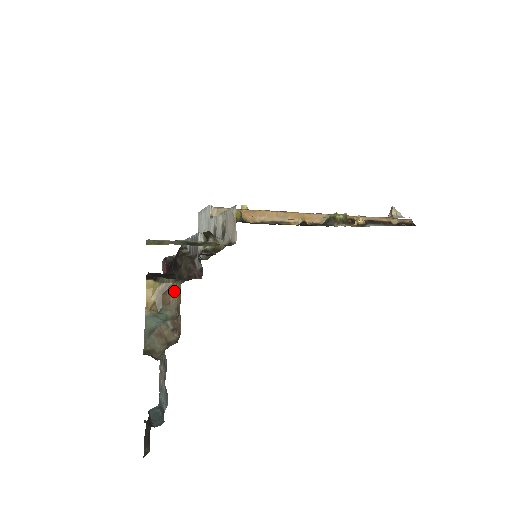
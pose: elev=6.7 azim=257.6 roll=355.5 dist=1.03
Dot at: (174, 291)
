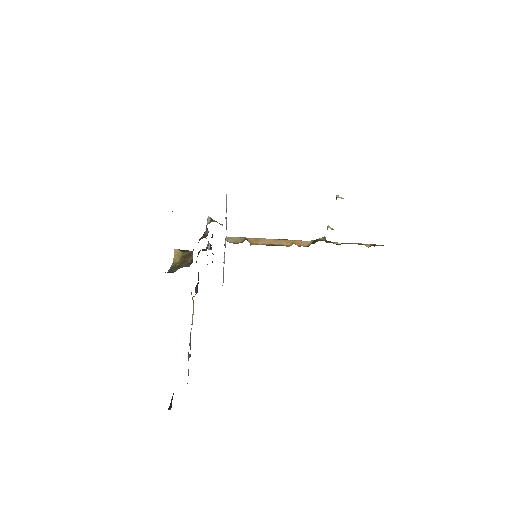
Dot at: (192, 254)
